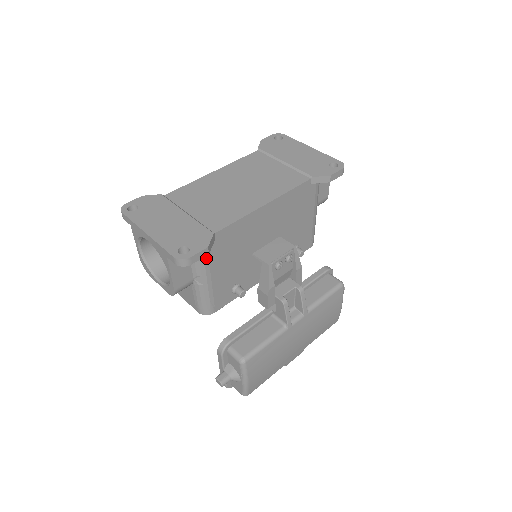
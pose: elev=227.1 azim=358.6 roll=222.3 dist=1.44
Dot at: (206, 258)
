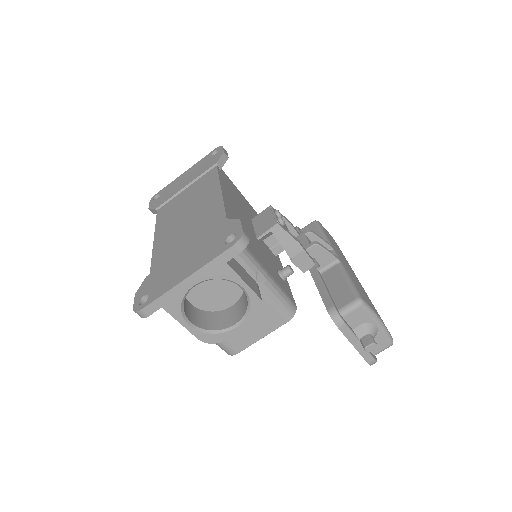
Dot at: occluded
